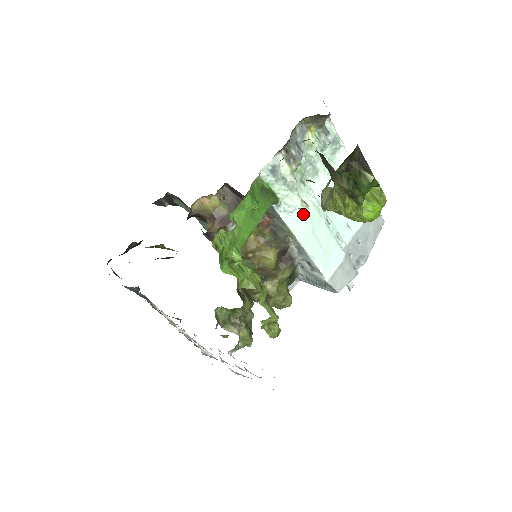
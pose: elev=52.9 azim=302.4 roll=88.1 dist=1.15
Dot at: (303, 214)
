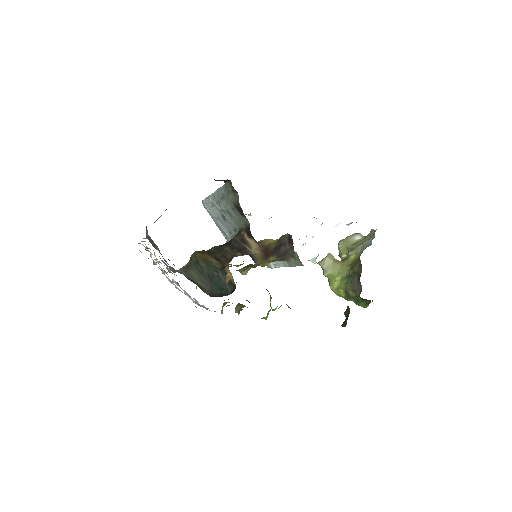
Dot at: occluded
